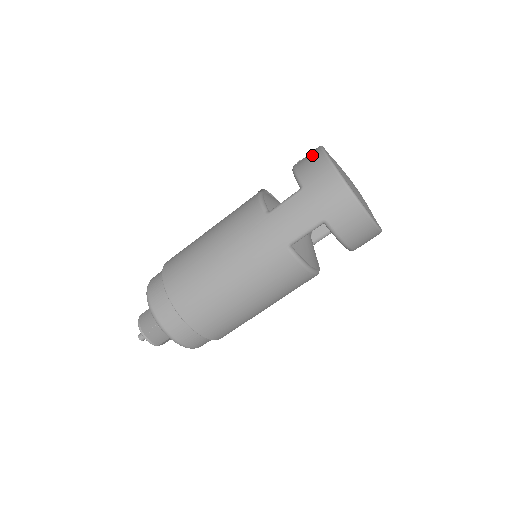
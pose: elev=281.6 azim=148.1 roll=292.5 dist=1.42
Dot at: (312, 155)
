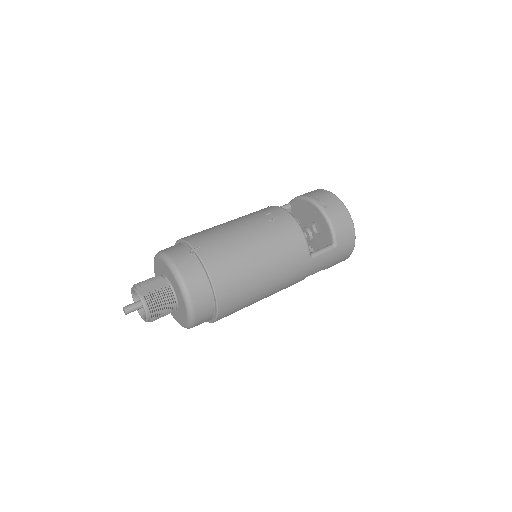
Dot at: (345, 218)
